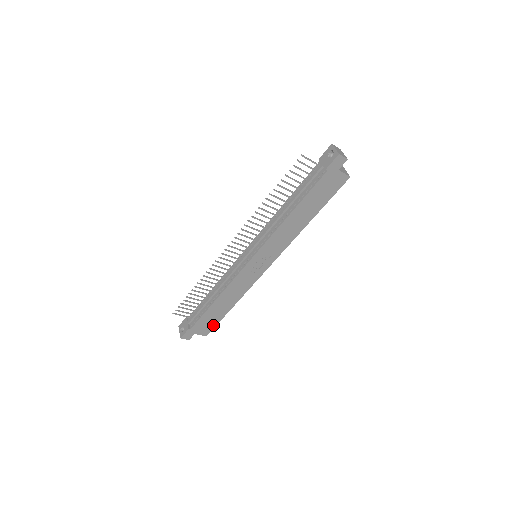
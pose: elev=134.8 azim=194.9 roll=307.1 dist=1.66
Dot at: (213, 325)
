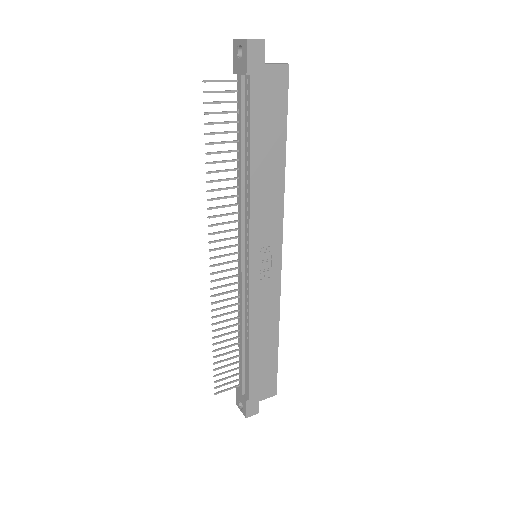
Dot at: (273, 376)
